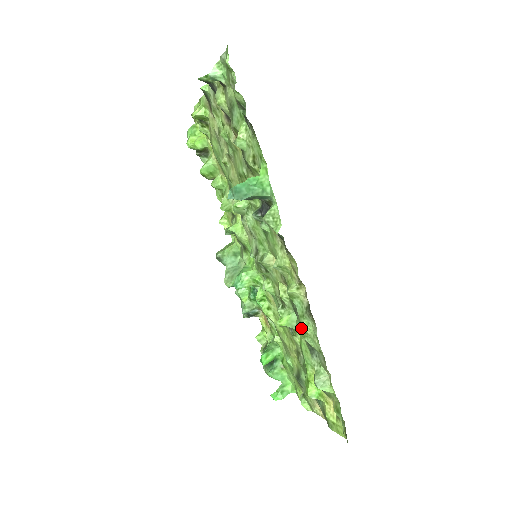
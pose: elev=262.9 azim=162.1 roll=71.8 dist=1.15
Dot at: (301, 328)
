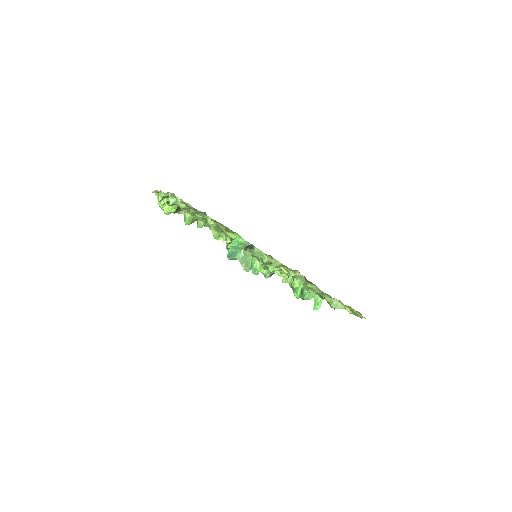
Dot at: occluded
